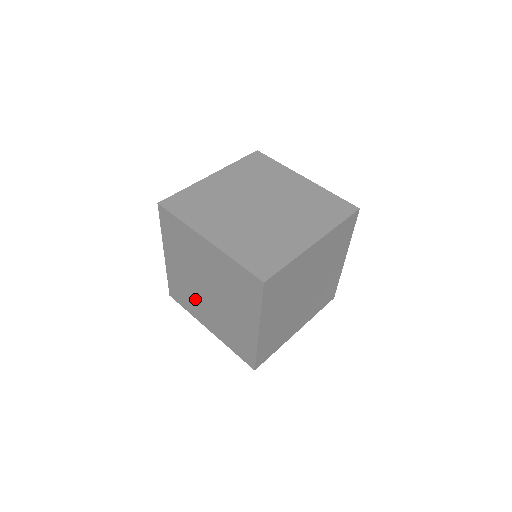
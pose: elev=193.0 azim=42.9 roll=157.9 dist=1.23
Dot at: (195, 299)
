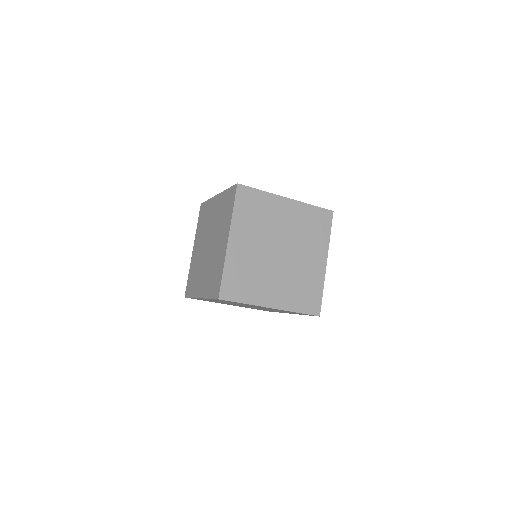
Dot at: (199, 271)
